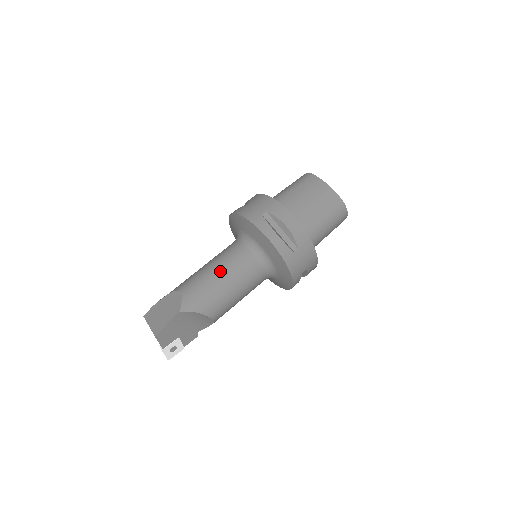
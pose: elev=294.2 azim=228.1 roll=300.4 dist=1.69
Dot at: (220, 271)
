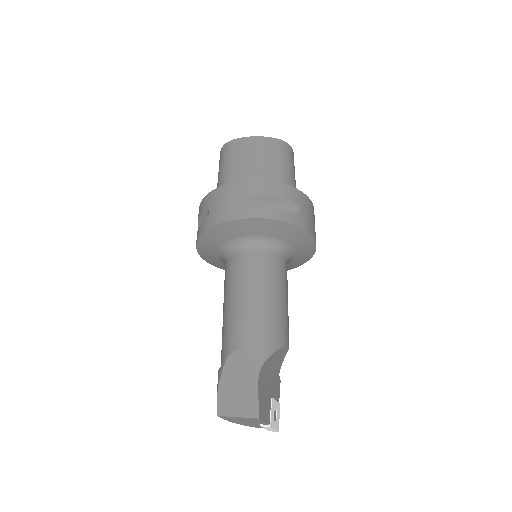
Dot at: (252, 293)
